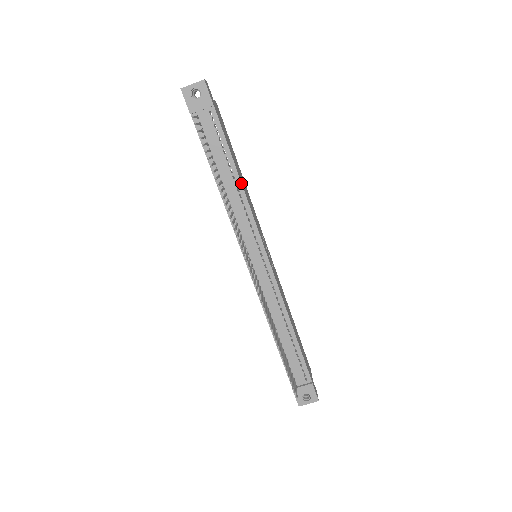
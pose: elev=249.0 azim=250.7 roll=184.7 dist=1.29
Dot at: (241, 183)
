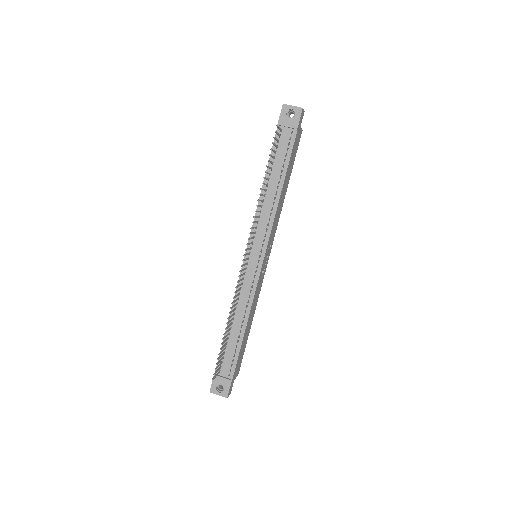
Dot at: (280, 195)
